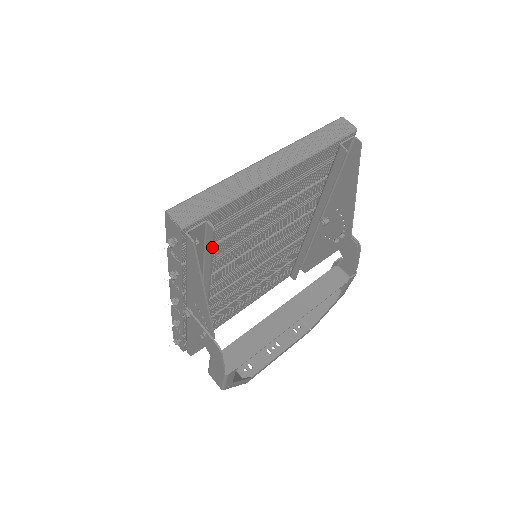
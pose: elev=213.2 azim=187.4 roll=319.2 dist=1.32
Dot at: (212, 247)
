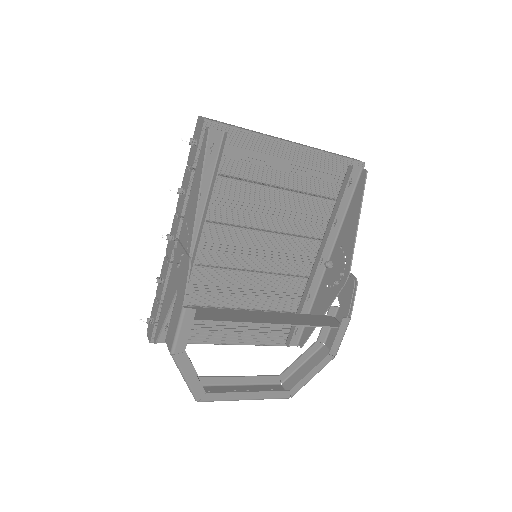
Dot at: (221, 158)
